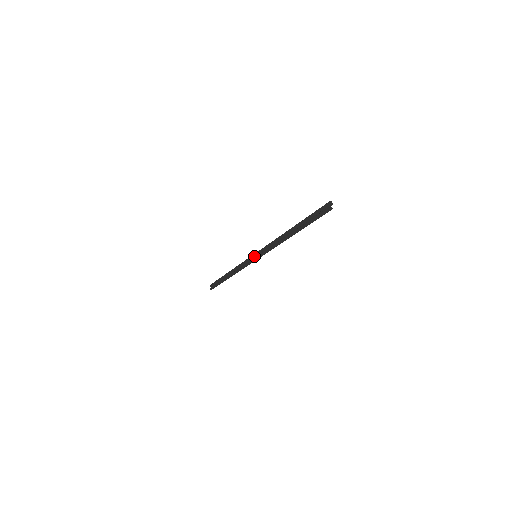
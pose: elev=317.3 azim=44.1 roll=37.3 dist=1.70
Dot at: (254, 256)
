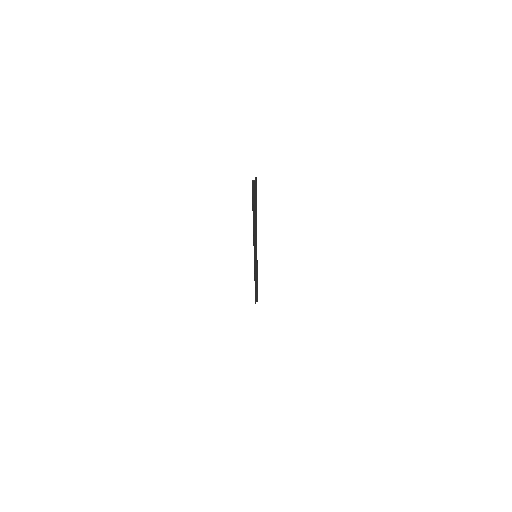
Dot at: (256, 256)
